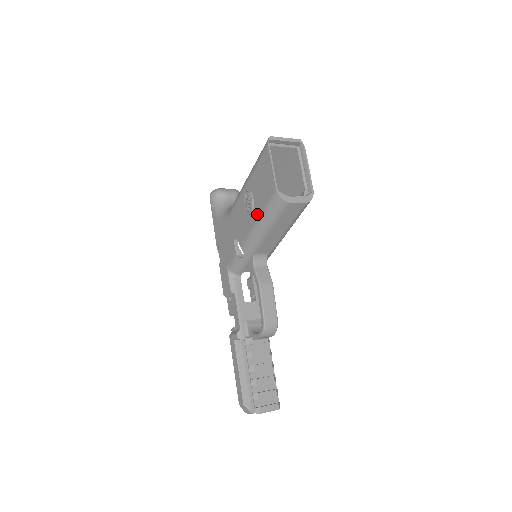
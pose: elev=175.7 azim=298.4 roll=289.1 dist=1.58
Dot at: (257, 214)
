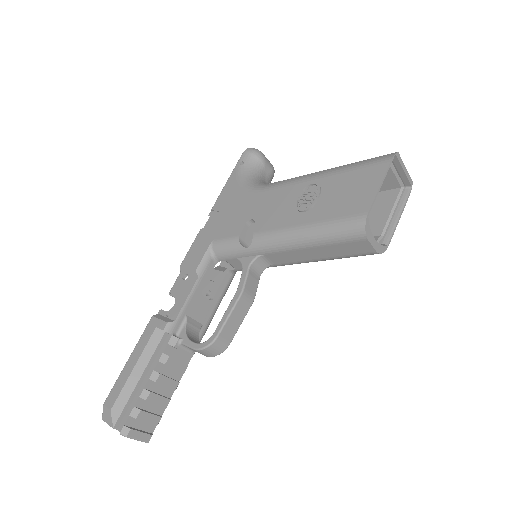
Dot at: (312, 218)
